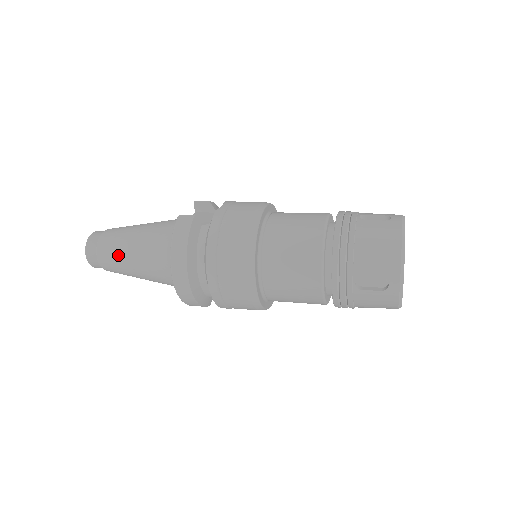
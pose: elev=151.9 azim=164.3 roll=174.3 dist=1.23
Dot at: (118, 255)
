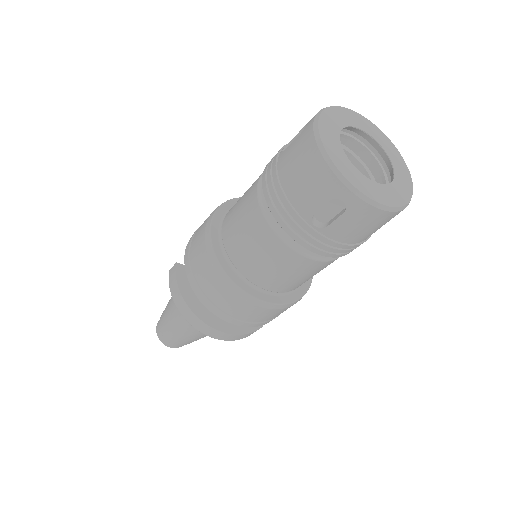
Dot at: (172, 331)
